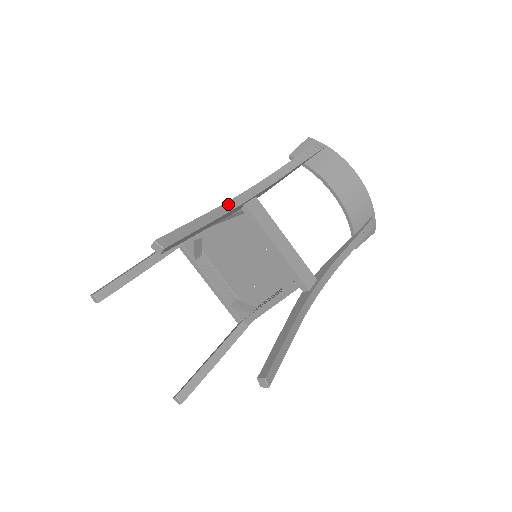
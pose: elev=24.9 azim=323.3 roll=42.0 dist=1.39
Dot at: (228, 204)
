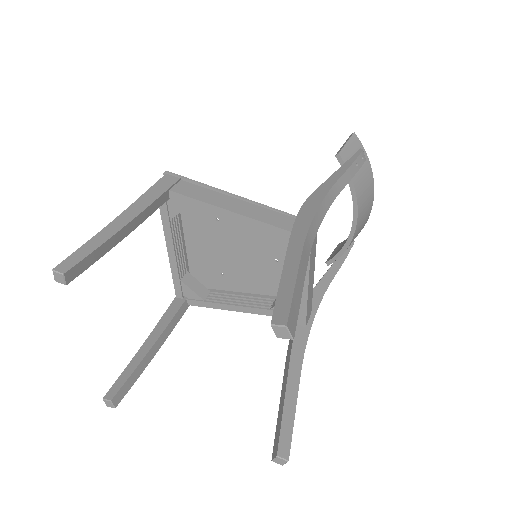
Dot at: (309, 235)
